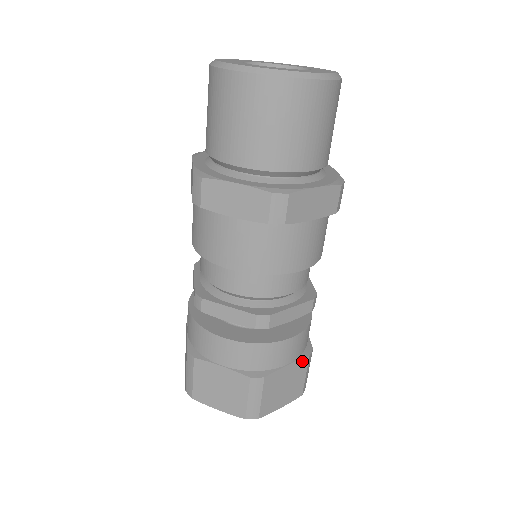
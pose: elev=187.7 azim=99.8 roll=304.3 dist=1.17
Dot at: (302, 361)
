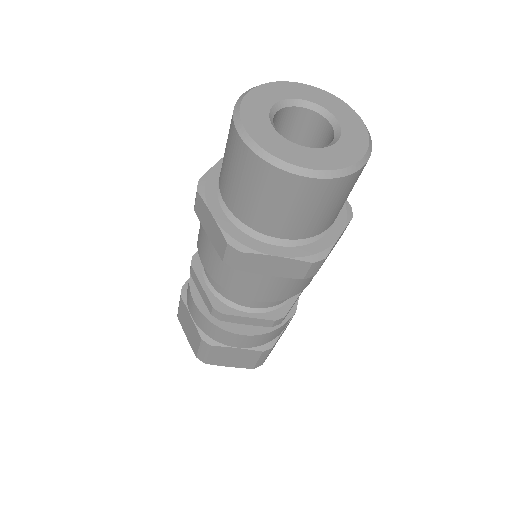
Dot at: occluded
